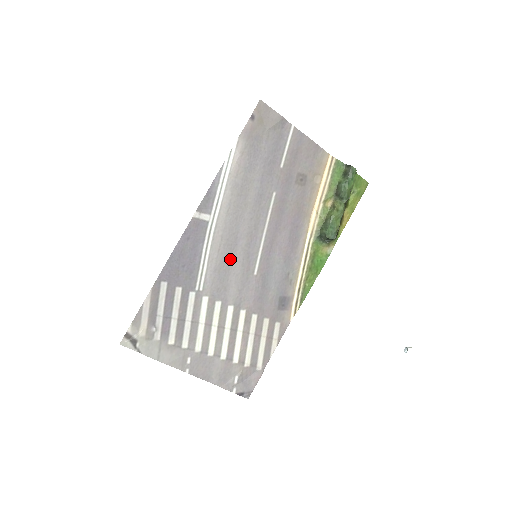
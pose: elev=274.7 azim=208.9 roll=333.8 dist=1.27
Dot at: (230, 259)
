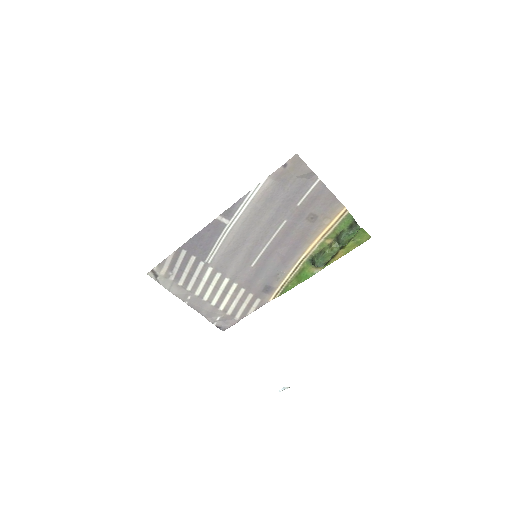
Dot at: (236, 251)
